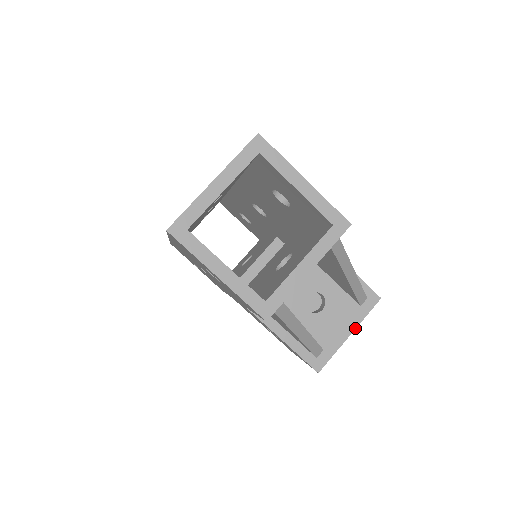
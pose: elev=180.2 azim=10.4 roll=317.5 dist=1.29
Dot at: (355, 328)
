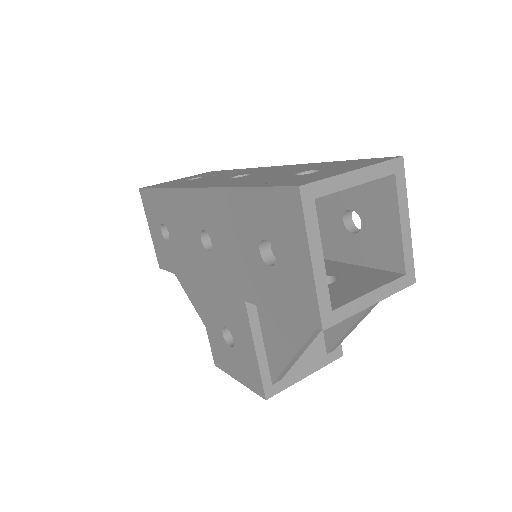
Dot at: (313, 372)
